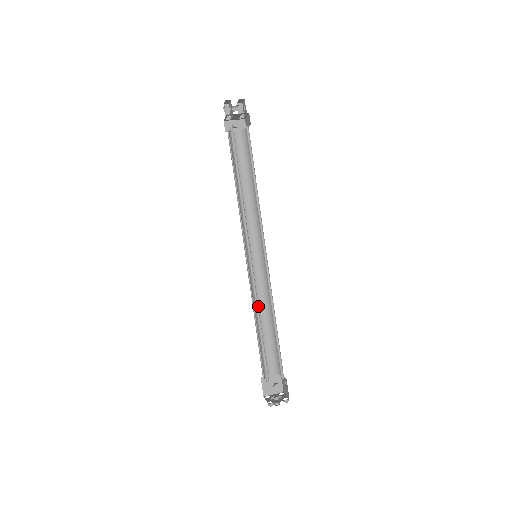
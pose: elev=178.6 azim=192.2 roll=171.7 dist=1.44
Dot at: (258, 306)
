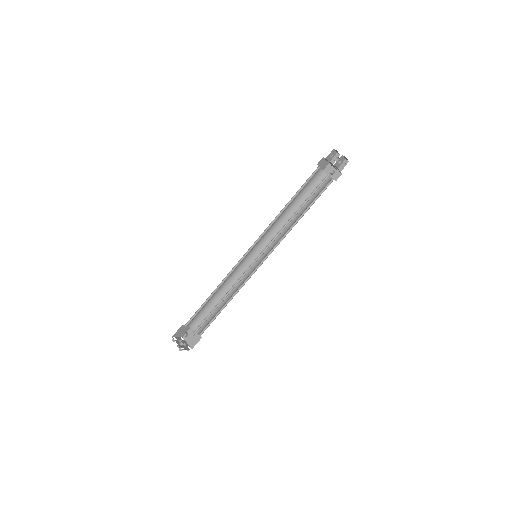
Dot at: (231, 287)
